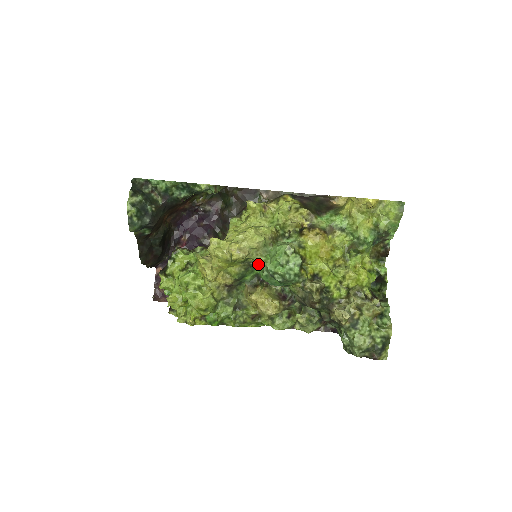
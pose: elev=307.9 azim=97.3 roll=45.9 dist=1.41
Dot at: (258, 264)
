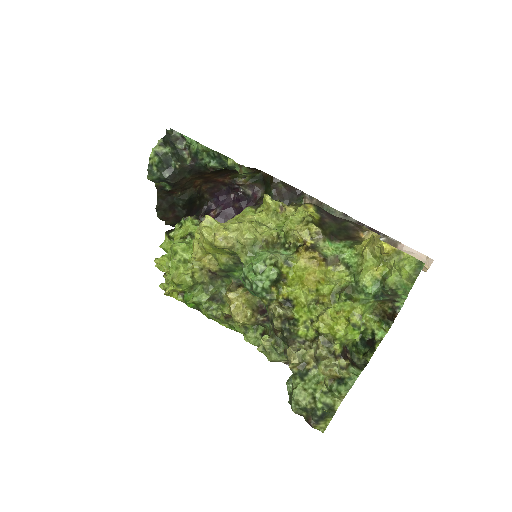
Dot at: occluded
